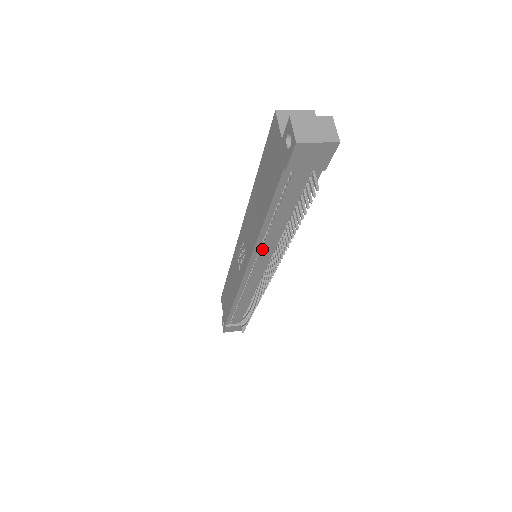
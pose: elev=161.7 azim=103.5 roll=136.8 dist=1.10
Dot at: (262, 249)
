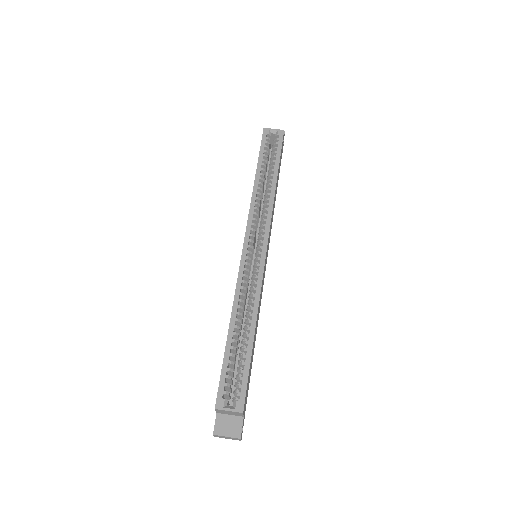
Dot at: occluded
